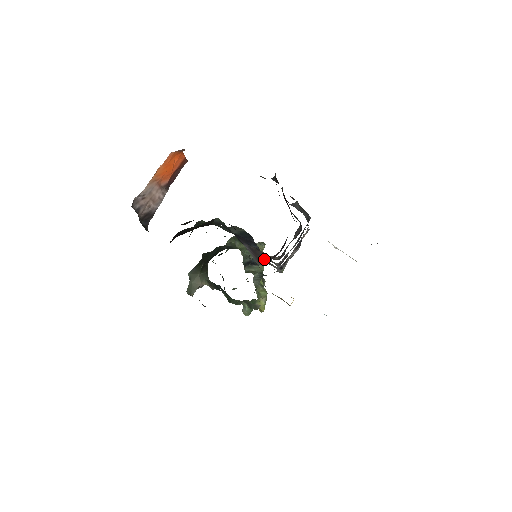
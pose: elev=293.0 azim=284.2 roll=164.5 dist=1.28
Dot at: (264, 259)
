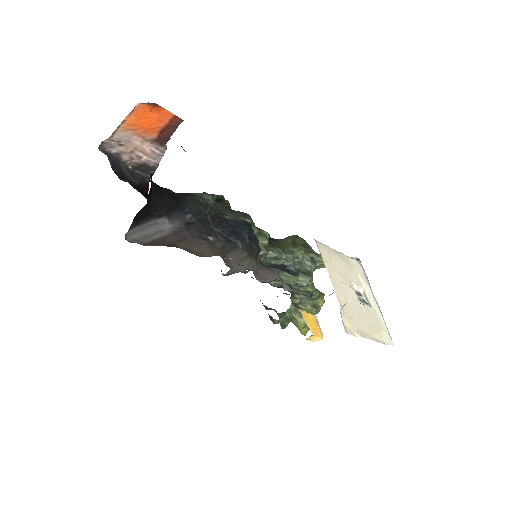
Dot at: (173, 245)
